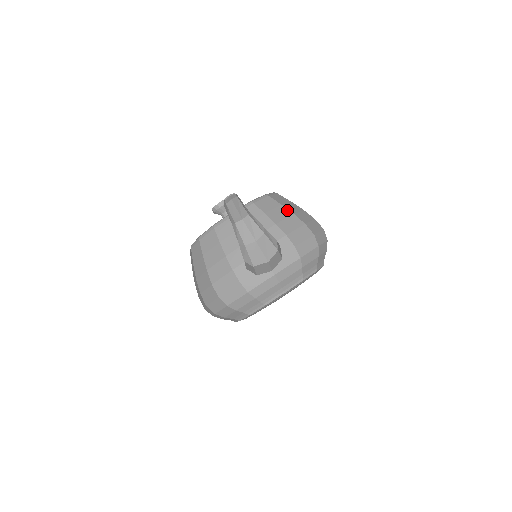
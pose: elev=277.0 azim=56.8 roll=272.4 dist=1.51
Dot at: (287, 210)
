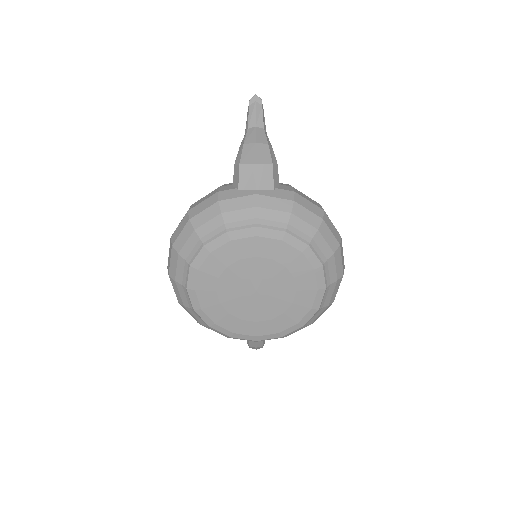
Dot at: occluded
